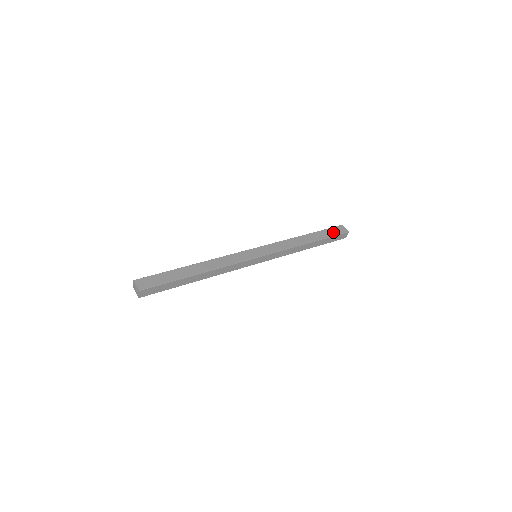
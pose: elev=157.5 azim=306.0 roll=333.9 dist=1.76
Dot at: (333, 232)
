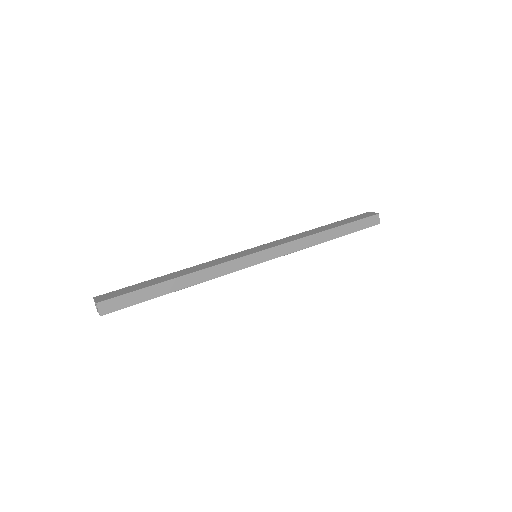
Dot at: (357, 218)
